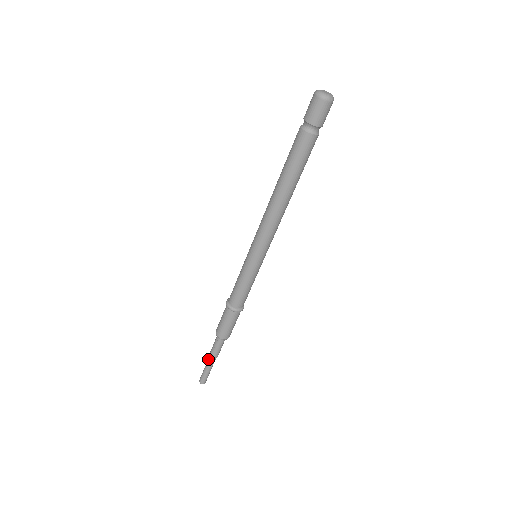
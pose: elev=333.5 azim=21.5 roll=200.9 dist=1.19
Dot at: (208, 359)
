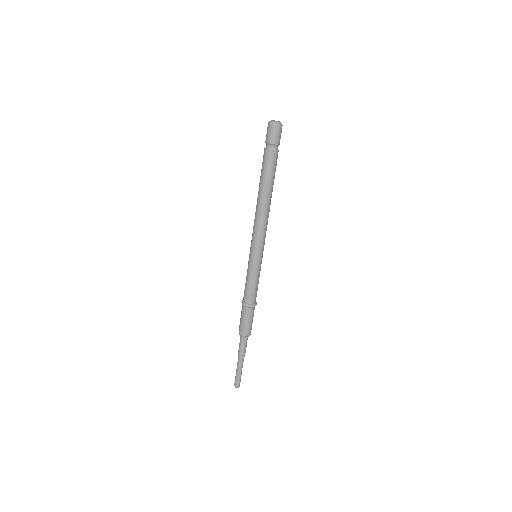
Dot at: occluded
